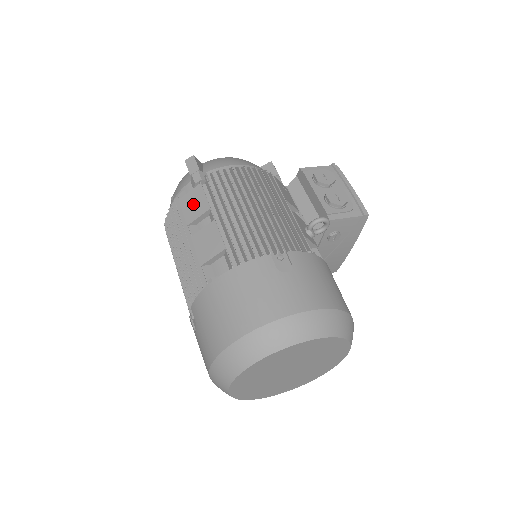
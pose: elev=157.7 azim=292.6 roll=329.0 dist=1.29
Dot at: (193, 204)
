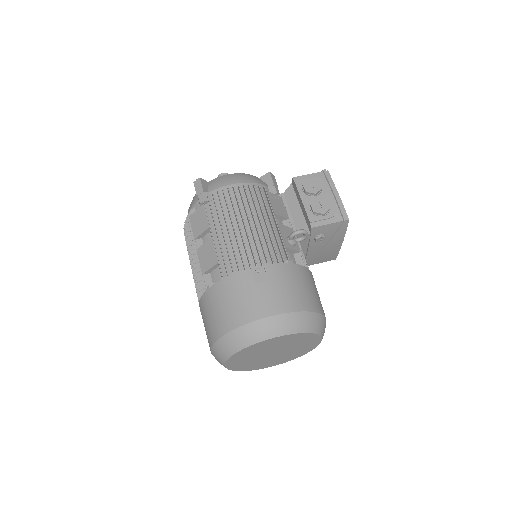
Dot at: (198, 222)
